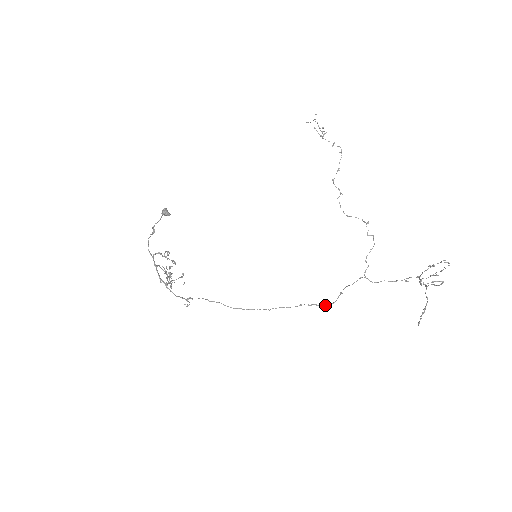
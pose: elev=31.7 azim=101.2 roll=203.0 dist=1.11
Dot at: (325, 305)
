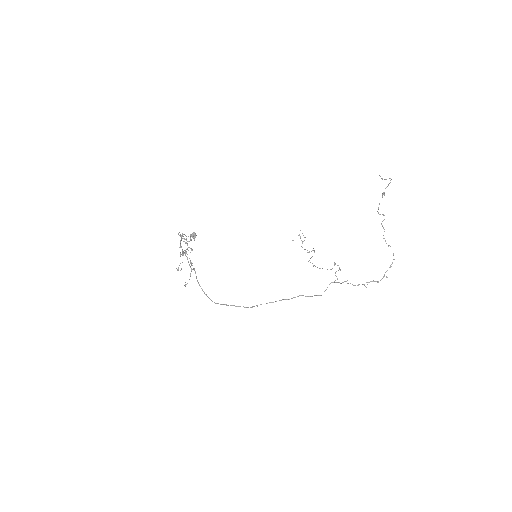
Dot at: occluded
